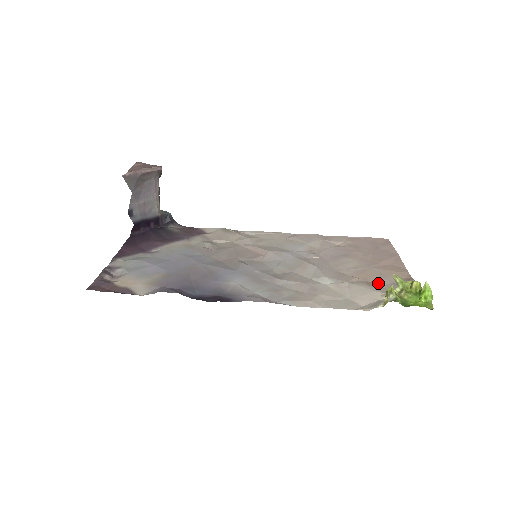
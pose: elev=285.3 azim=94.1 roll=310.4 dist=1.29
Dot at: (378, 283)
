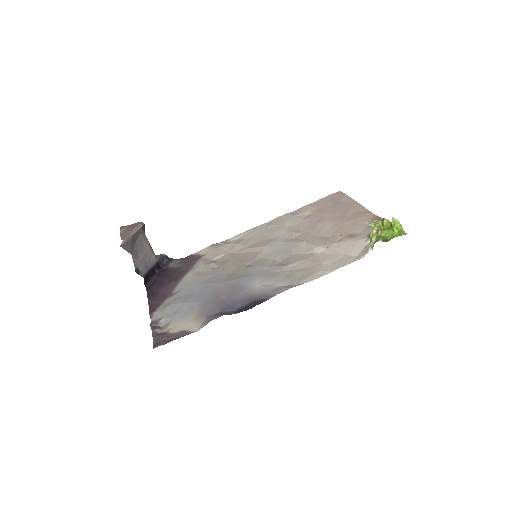
Dot at: (356, 232)
